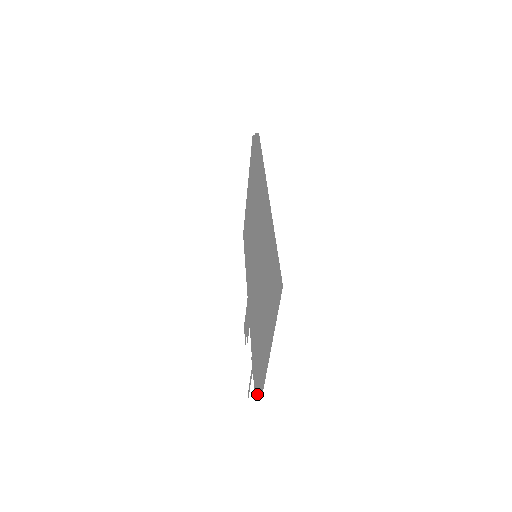
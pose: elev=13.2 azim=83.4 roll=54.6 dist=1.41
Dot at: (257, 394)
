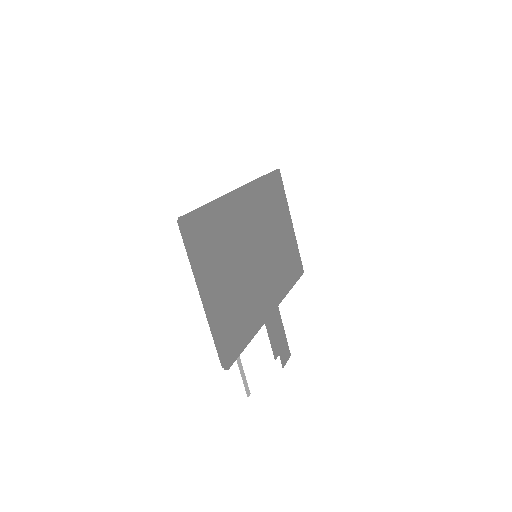
Dot at: (223, 366)
